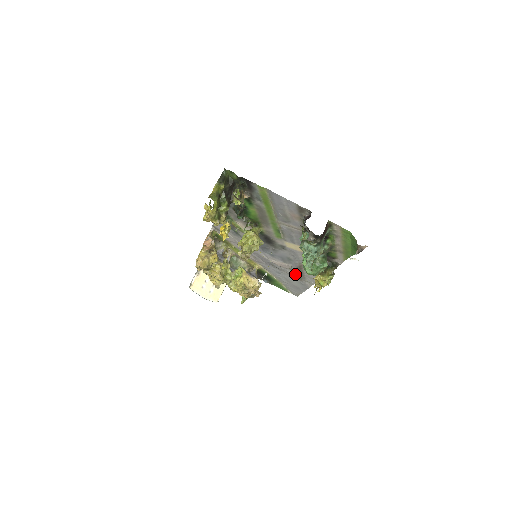
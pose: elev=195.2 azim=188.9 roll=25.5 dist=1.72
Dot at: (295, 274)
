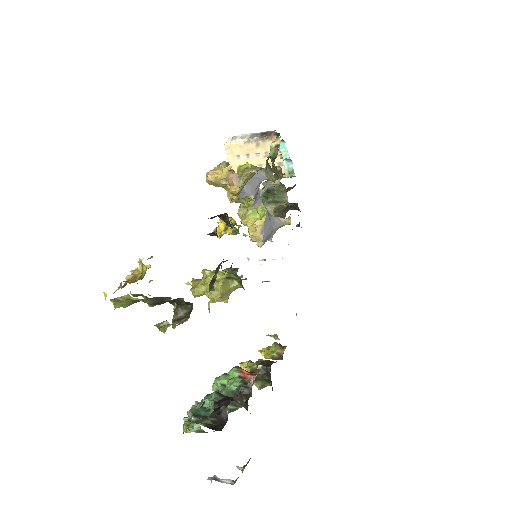
Dot at: occluded
